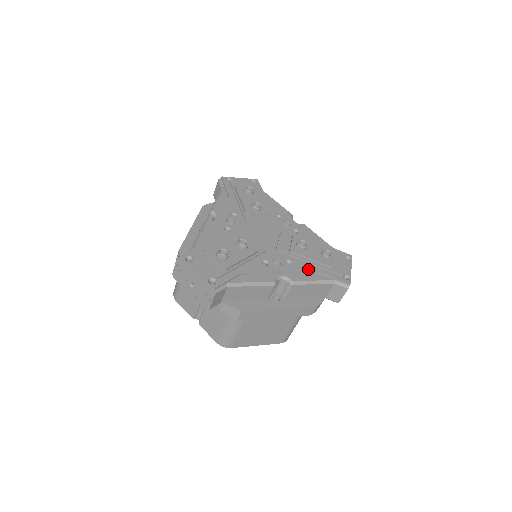
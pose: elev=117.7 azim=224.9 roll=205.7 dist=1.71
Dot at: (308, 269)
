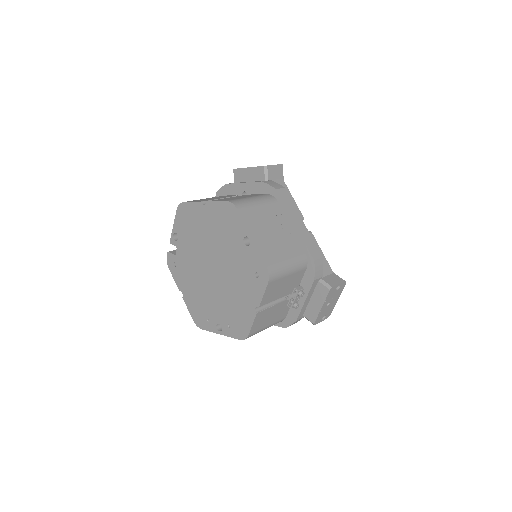
Dot at: occluded
